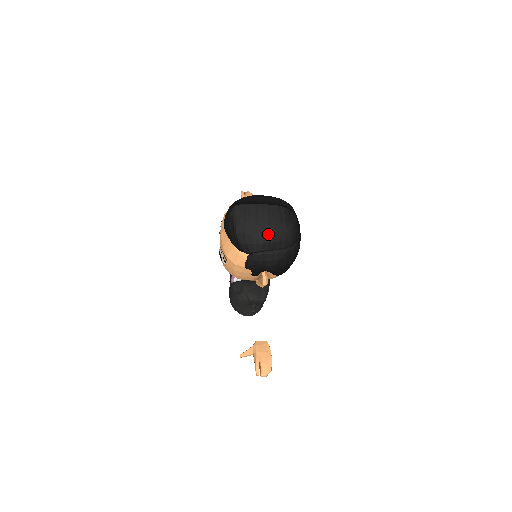
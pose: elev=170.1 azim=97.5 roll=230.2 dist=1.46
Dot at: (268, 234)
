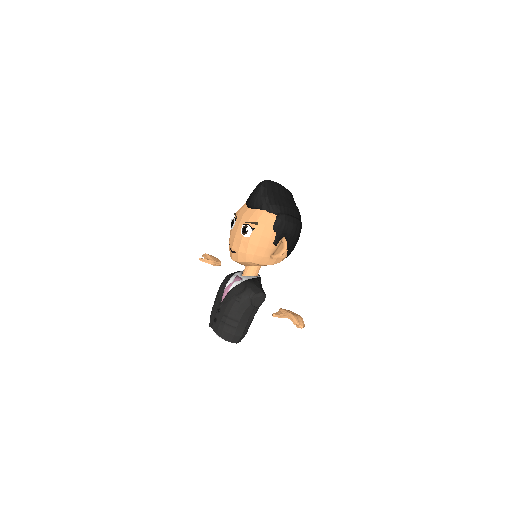
Dot at: (288, 203)
